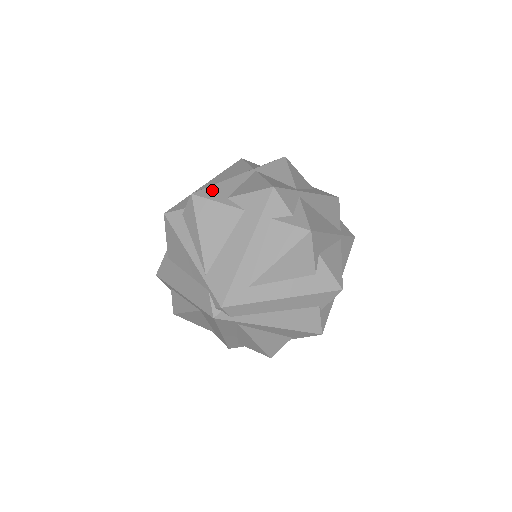
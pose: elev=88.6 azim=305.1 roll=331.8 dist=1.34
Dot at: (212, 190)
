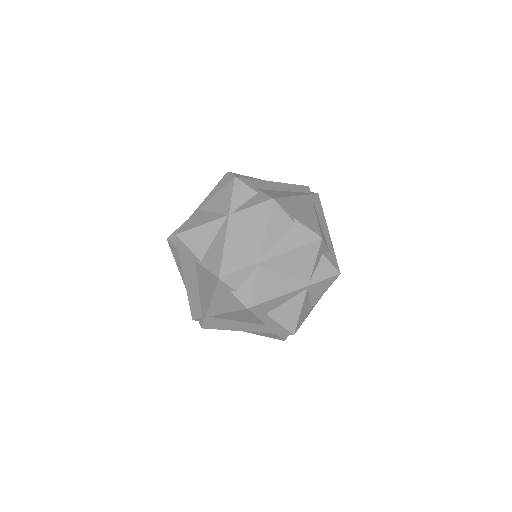
Dot at: (263, 306)
